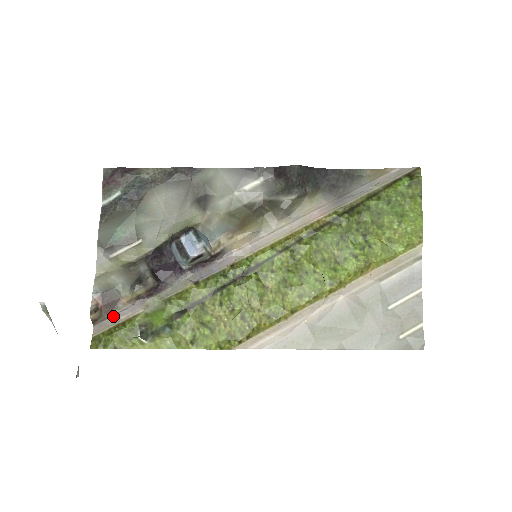
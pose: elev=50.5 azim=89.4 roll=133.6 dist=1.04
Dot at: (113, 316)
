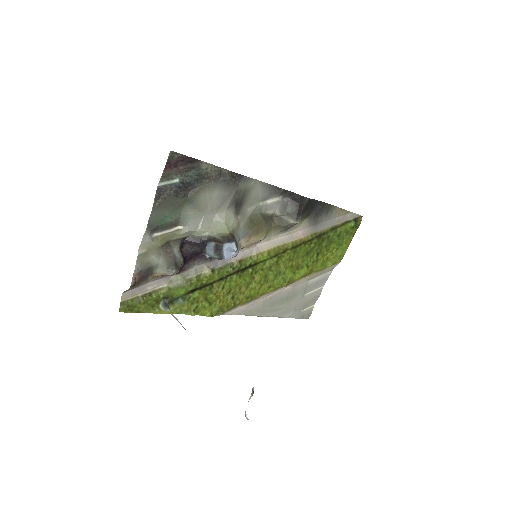
Dot at: (141, 286)
